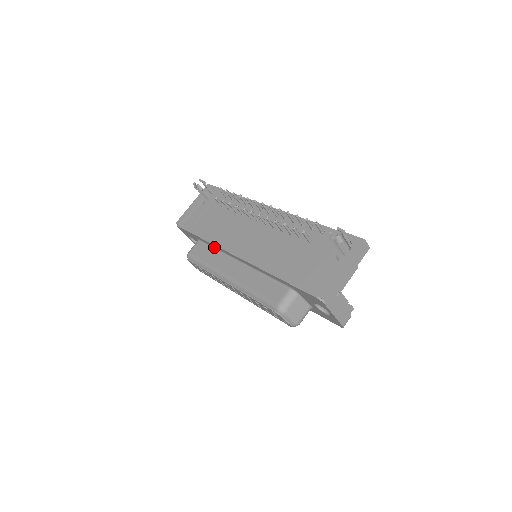
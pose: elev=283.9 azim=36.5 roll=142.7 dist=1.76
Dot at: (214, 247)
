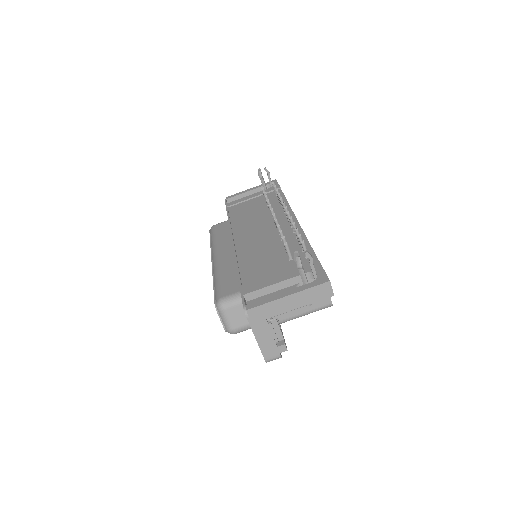
Dot at: occluded
